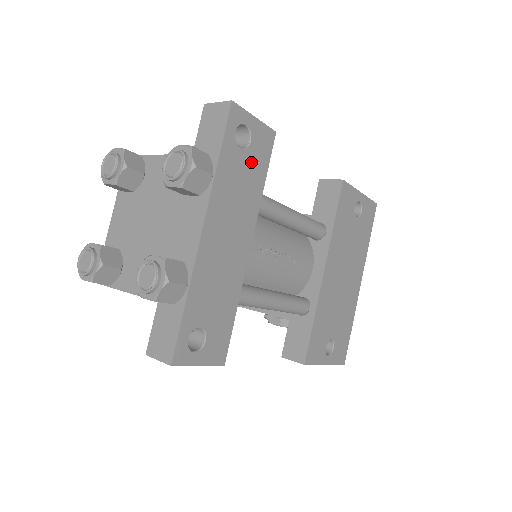
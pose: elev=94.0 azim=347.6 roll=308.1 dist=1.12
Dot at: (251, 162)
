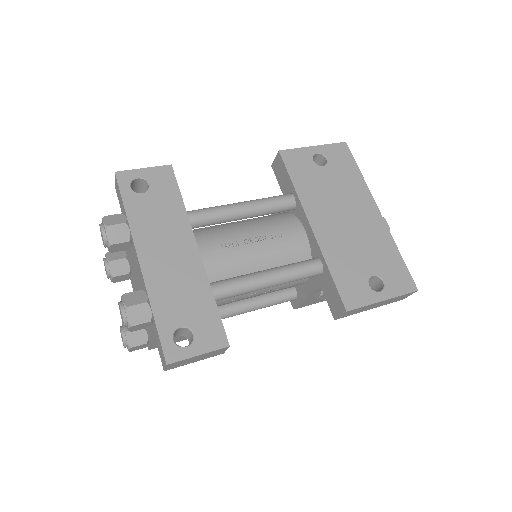
Dot at: (159, 196)
